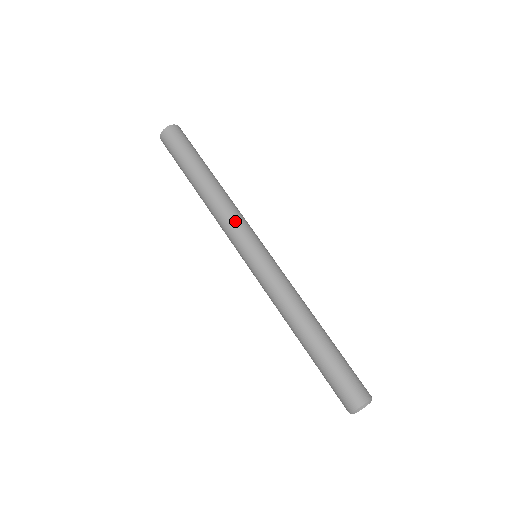
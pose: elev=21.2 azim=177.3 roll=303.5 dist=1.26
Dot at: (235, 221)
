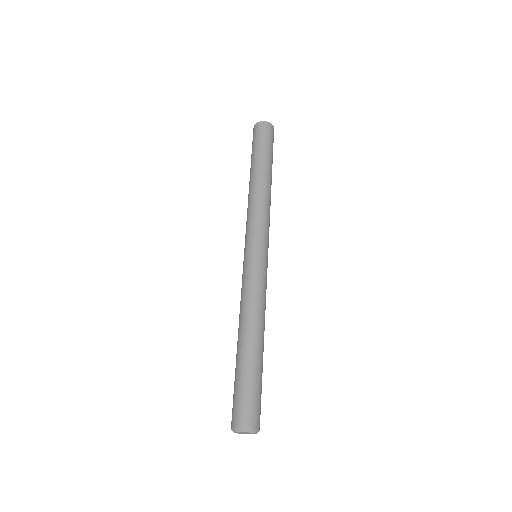
Dot at: (268, 221)
